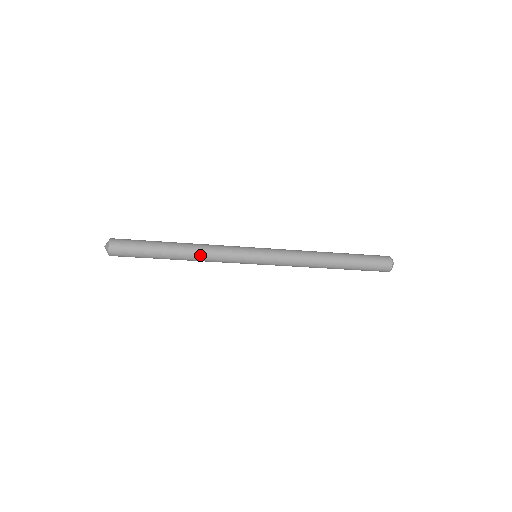
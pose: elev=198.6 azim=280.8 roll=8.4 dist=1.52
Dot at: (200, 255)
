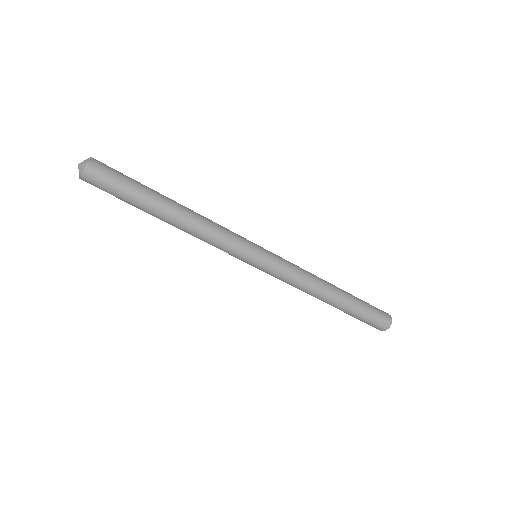
Dot at: (197, 225)
